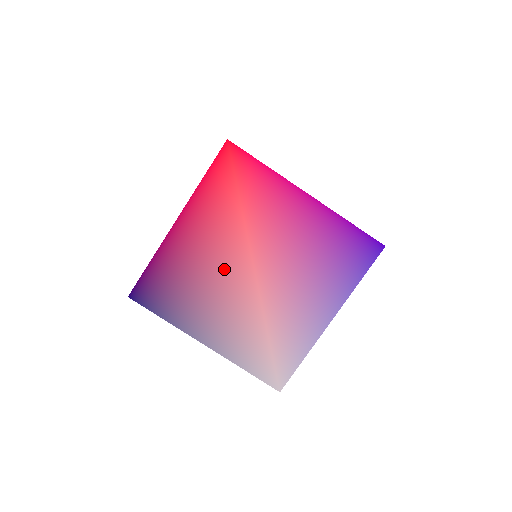
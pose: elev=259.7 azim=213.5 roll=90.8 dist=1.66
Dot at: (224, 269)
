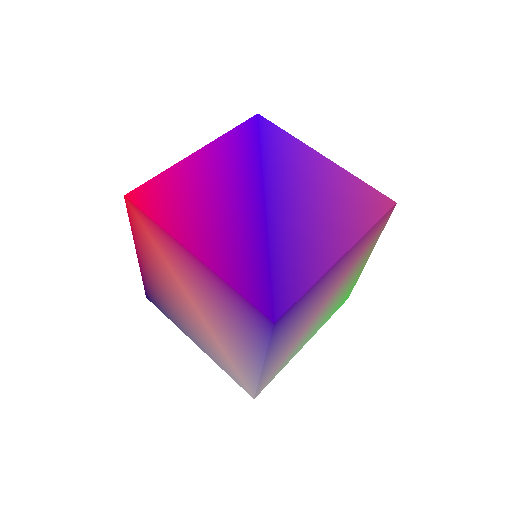
Dot at: (178, 298)
